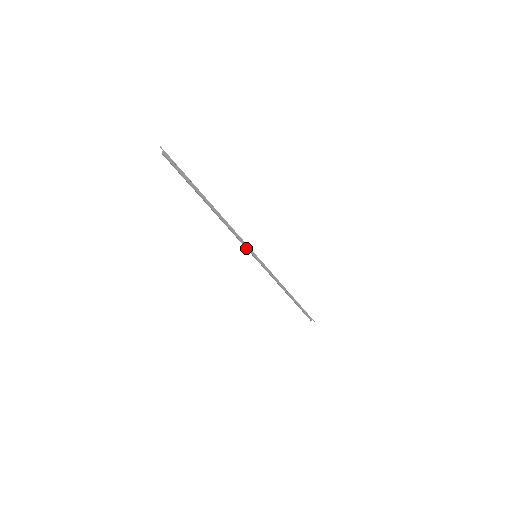
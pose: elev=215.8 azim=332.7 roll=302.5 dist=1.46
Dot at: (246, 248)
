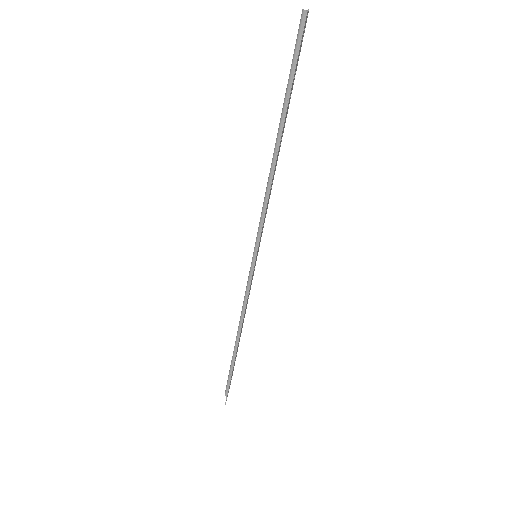
Dot at: (257, 234)
